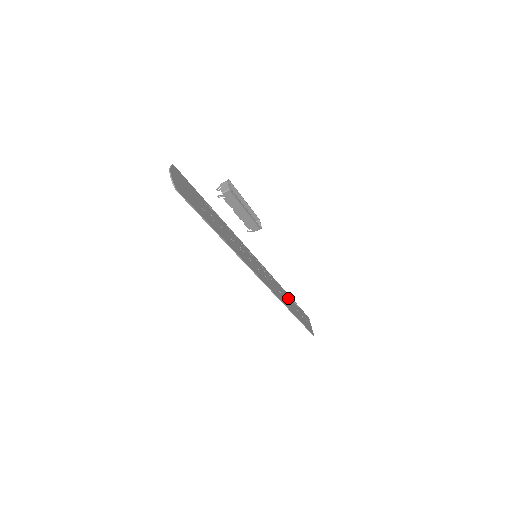
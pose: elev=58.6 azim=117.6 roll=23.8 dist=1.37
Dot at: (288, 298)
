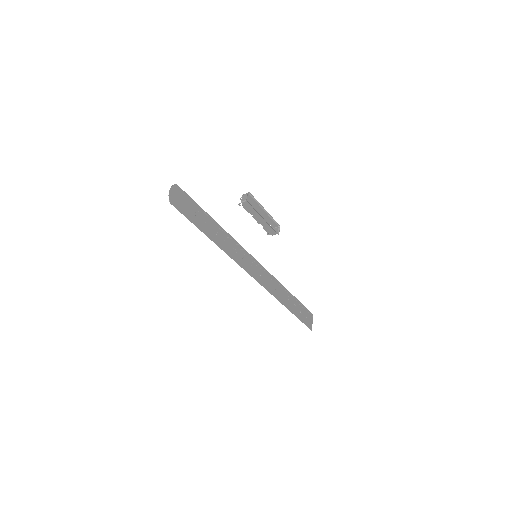
Dot at: (286, 294)
